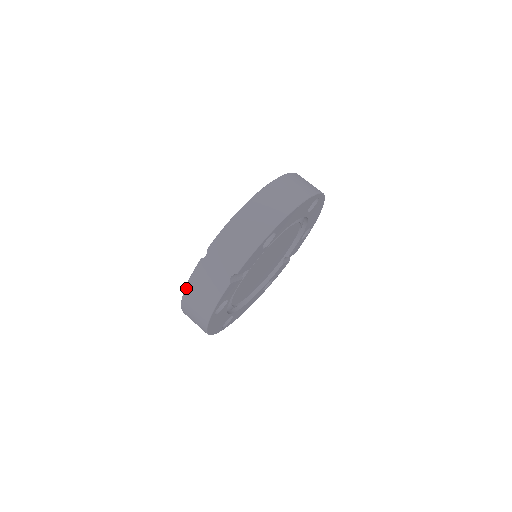
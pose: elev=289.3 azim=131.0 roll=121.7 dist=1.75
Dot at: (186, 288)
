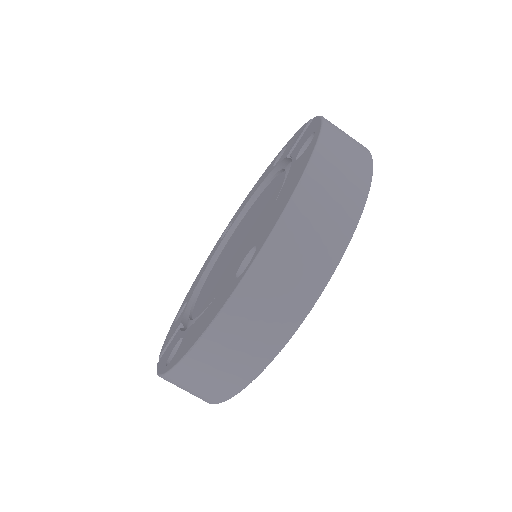
Dot at: occluded
